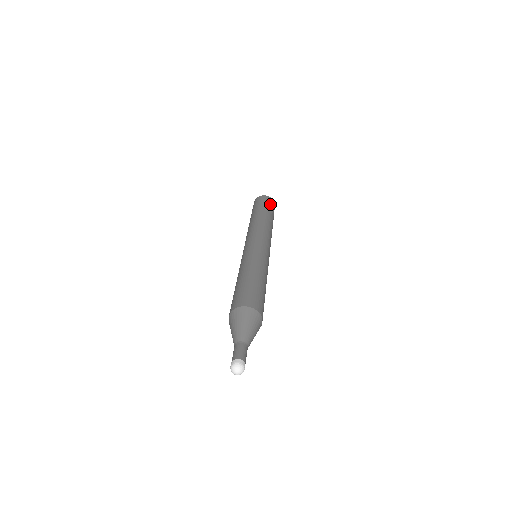
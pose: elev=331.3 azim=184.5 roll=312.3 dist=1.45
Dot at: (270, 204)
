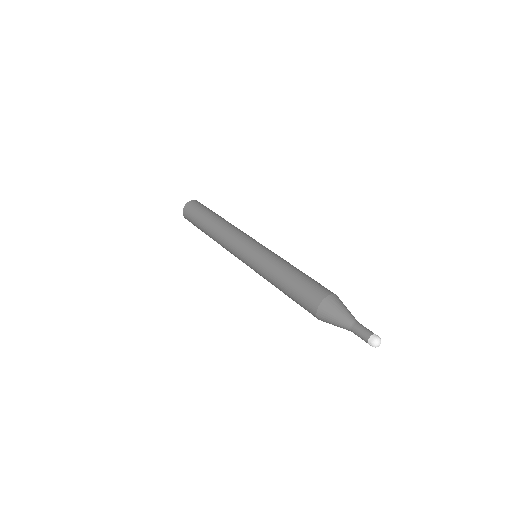
Dot at: (201, 206)
